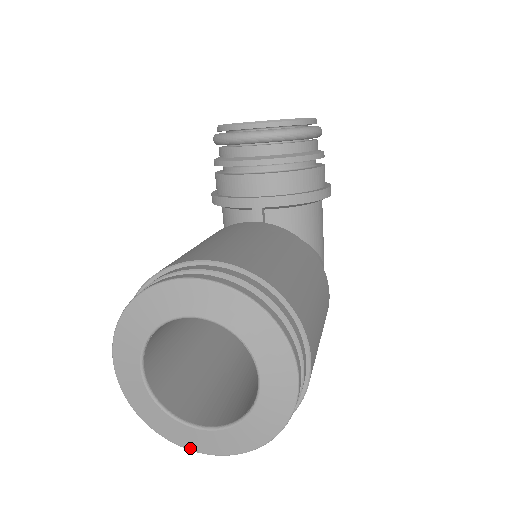
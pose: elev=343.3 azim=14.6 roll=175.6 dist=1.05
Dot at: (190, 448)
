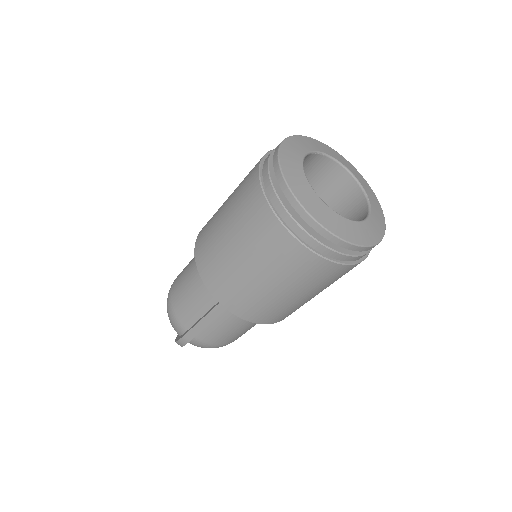
Dot at: (306, 207)
